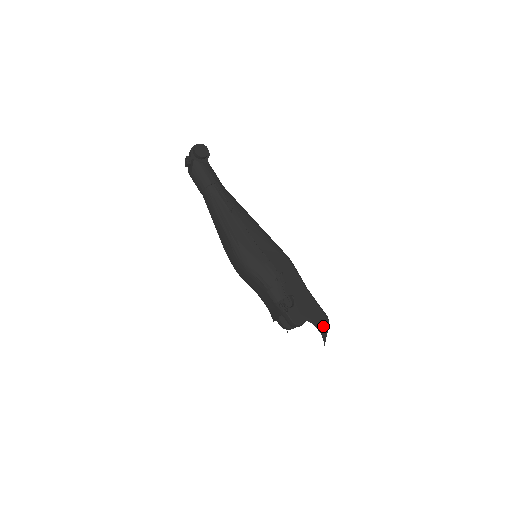
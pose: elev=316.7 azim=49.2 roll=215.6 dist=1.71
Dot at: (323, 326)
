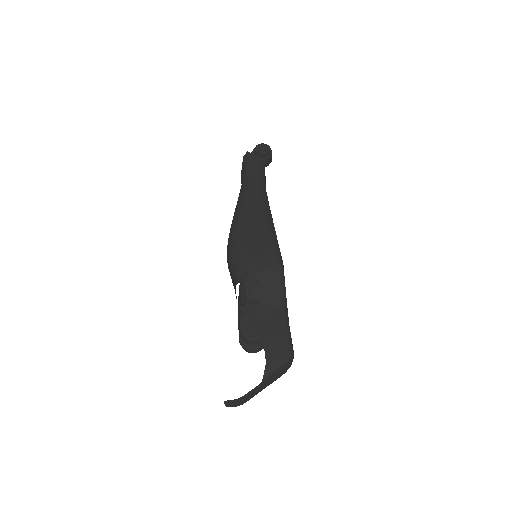
Dot at: (276, 356)
